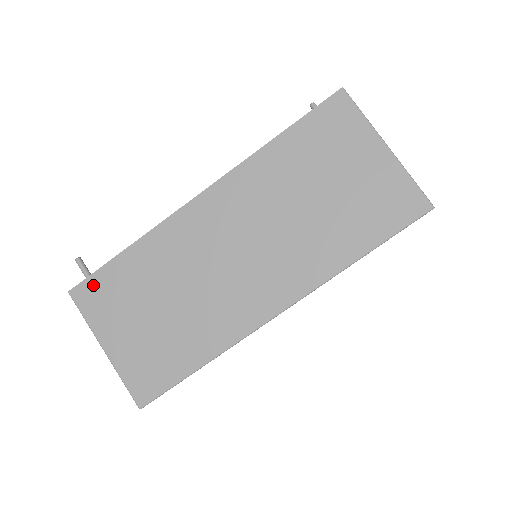
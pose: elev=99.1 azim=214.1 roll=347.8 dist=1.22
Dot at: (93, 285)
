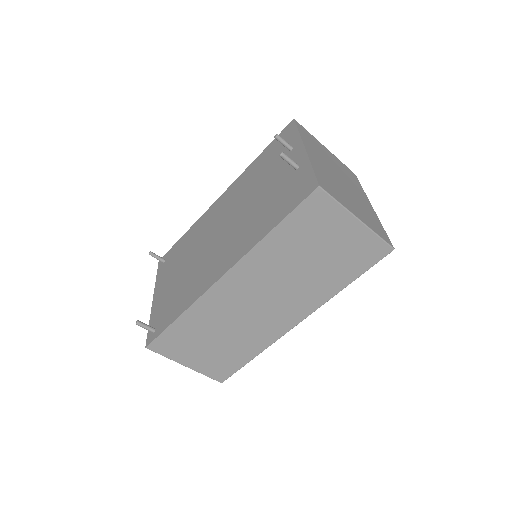
Dot at: (162, 341)
